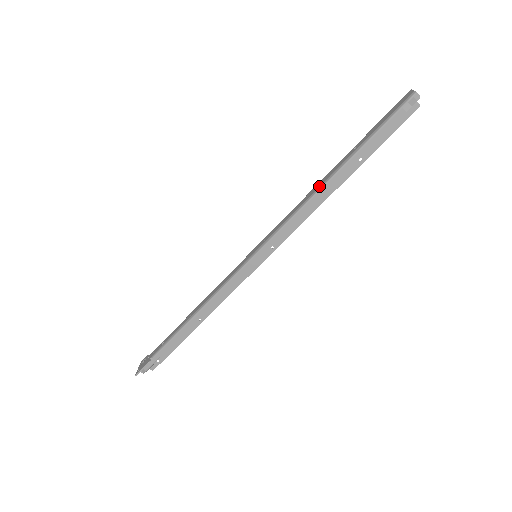
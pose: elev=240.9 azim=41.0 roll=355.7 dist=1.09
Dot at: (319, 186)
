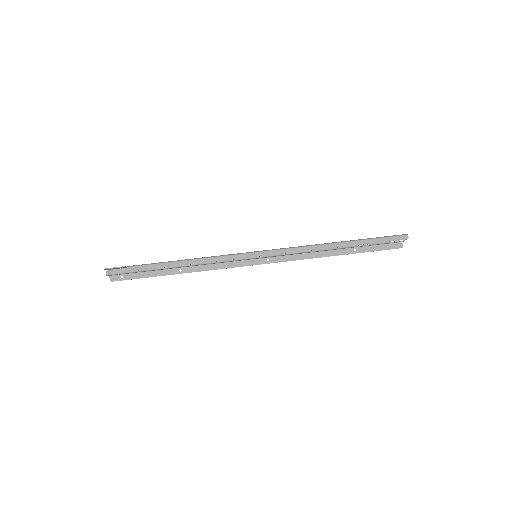
Dot at: (326, 243)
